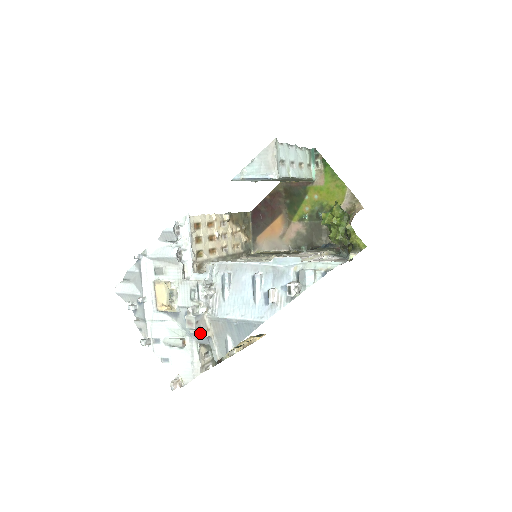
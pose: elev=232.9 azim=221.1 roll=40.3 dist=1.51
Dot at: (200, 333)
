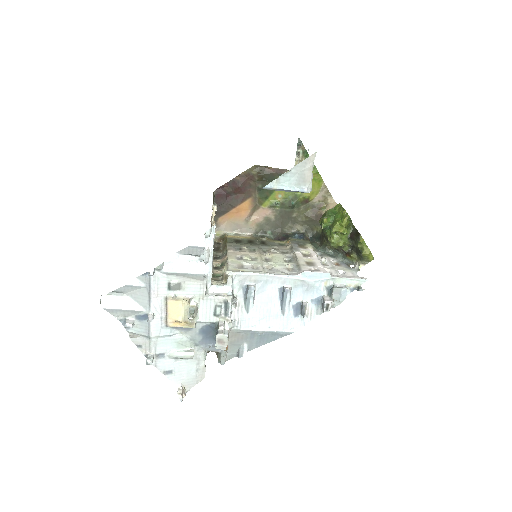
Dot at: (213, 343)
